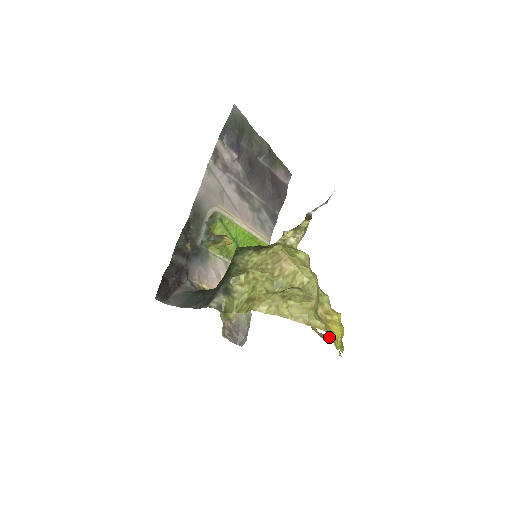
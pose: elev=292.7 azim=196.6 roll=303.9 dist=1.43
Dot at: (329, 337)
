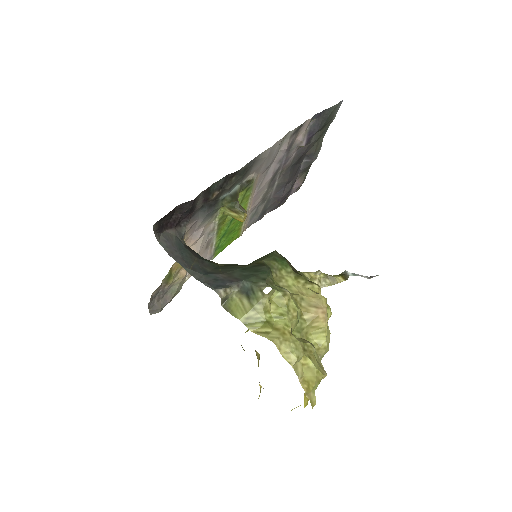
Dot at: occluded
